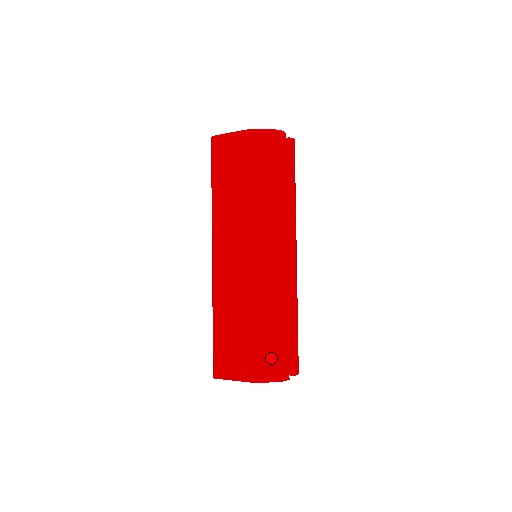
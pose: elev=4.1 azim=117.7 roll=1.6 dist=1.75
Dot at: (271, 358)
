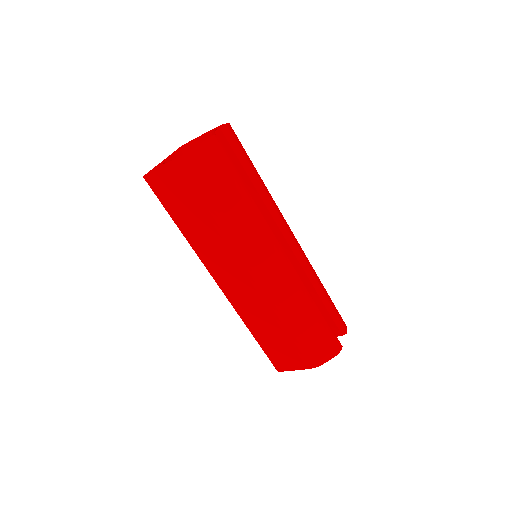
Dot at: (319, 344)
